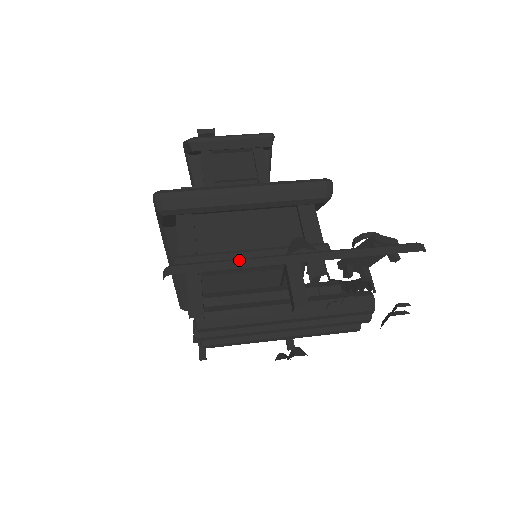
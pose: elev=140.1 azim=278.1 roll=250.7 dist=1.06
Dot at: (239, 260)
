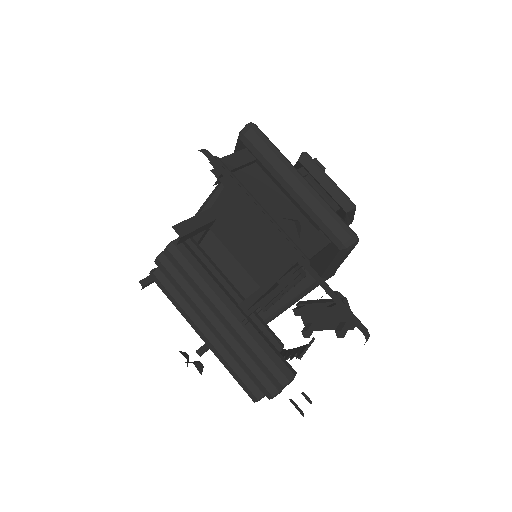
Dot at: (248, 195)
